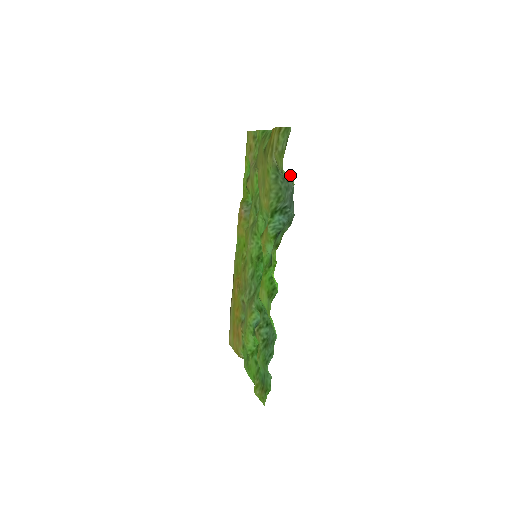
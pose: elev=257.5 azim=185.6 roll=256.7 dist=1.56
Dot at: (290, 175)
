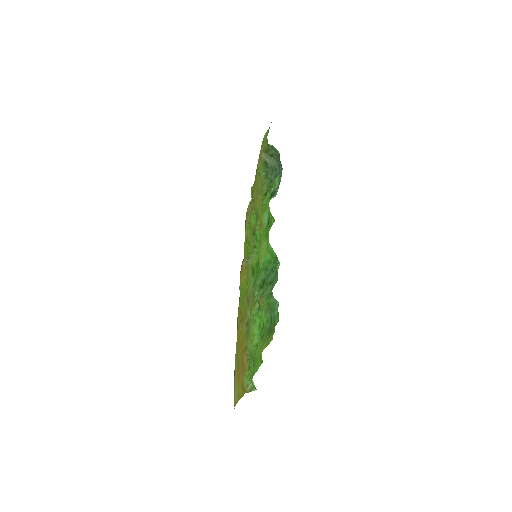
Dot at: (276, 155)
